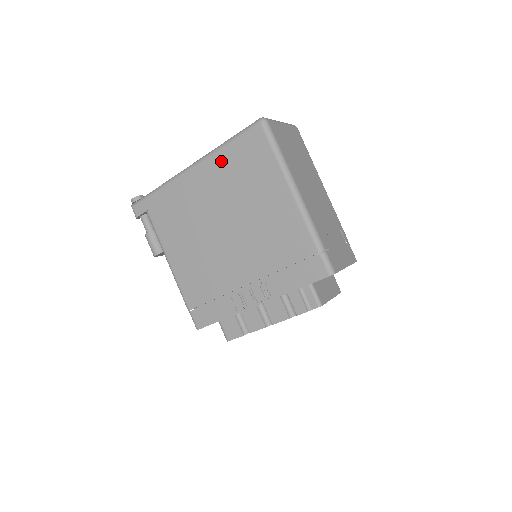
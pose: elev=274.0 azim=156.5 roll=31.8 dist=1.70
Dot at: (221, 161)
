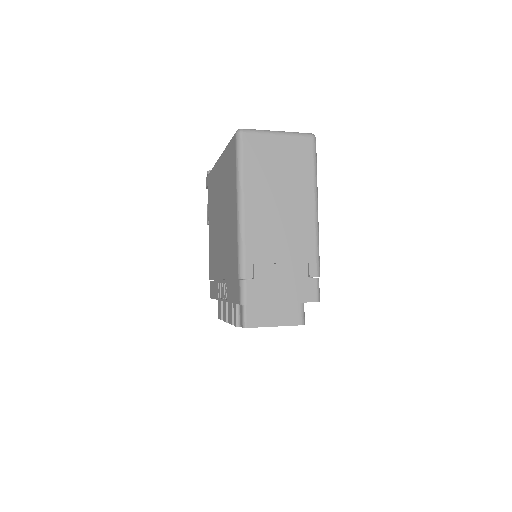
Dot at: (224, 161)
